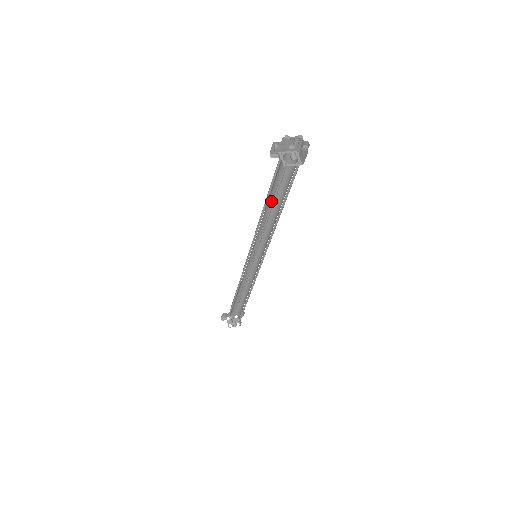
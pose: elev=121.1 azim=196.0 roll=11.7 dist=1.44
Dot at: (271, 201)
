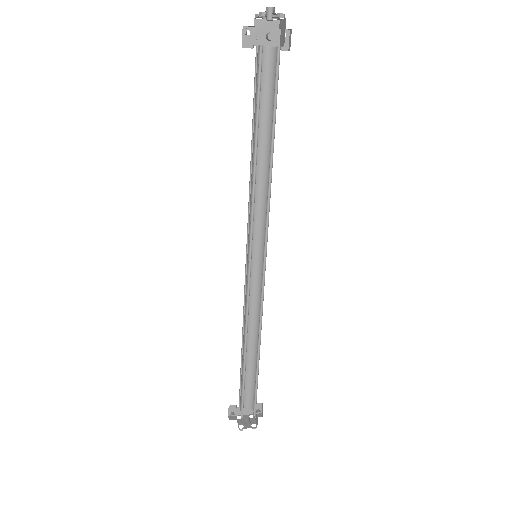
Dot at: (260, 143)
